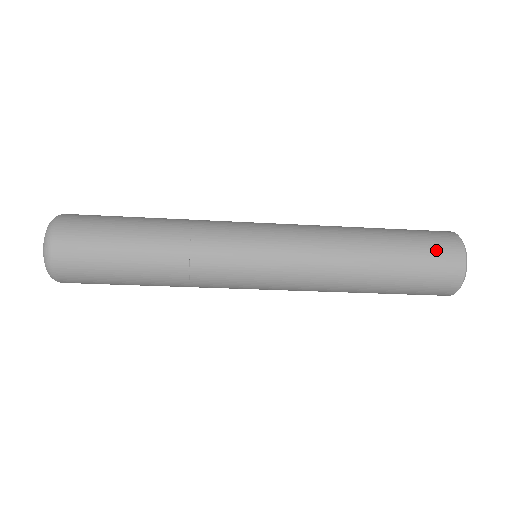
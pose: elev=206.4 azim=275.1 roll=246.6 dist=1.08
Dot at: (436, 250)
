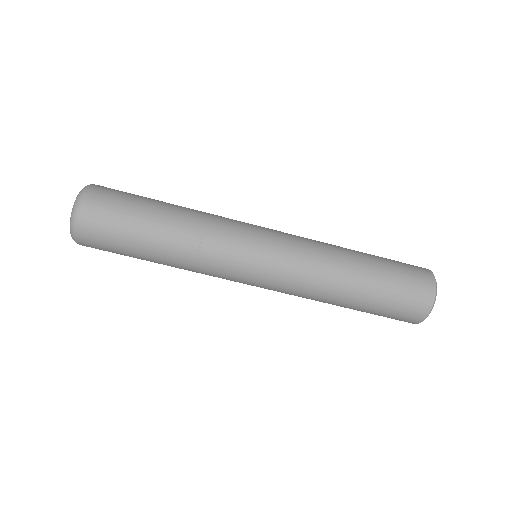
Dot at: (412, 281)
